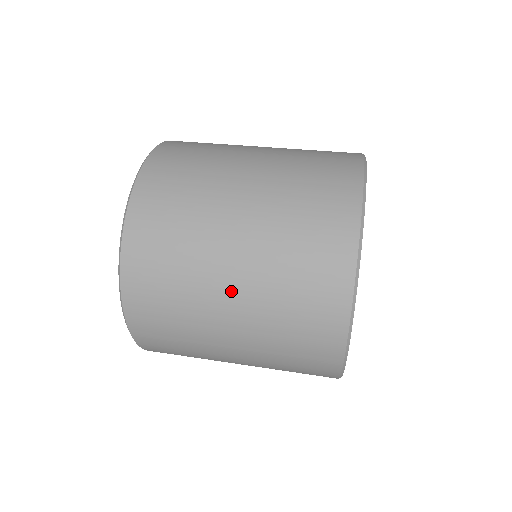
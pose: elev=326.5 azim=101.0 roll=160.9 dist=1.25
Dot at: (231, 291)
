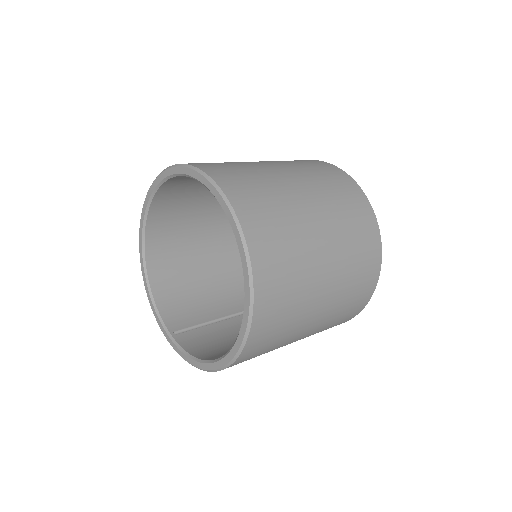
Dot at: (286, 174)
